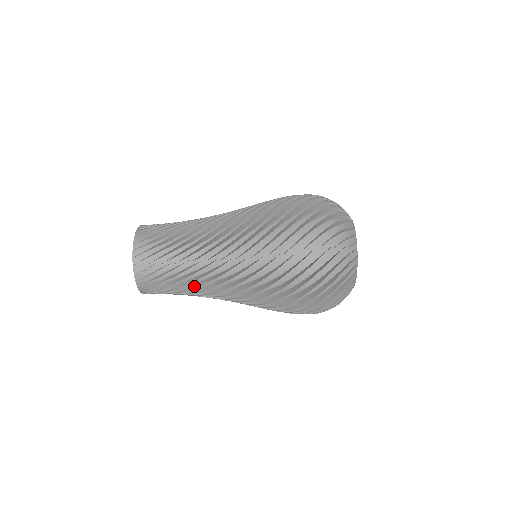
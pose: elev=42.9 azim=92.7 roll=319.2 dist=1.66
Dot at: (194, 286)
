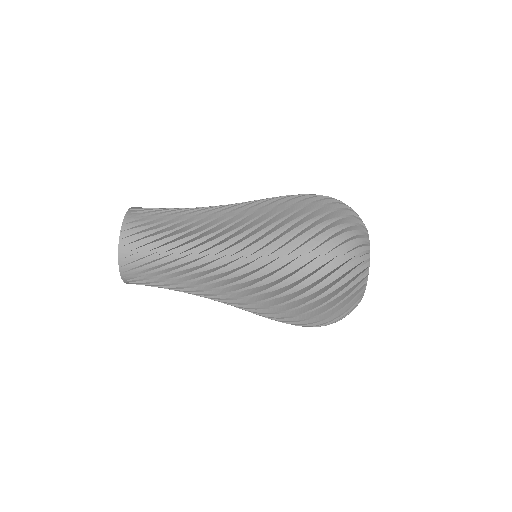
Dot at: (186, 239)
